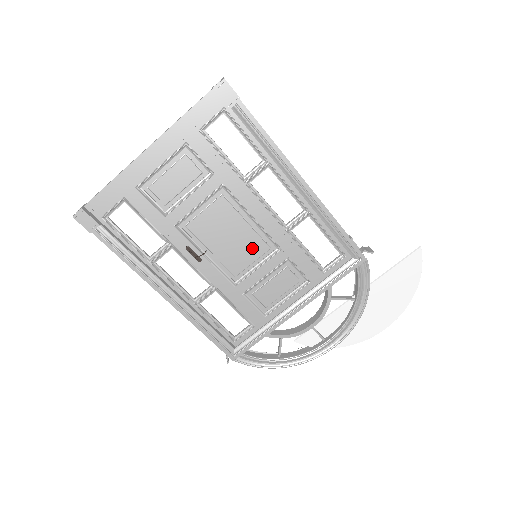
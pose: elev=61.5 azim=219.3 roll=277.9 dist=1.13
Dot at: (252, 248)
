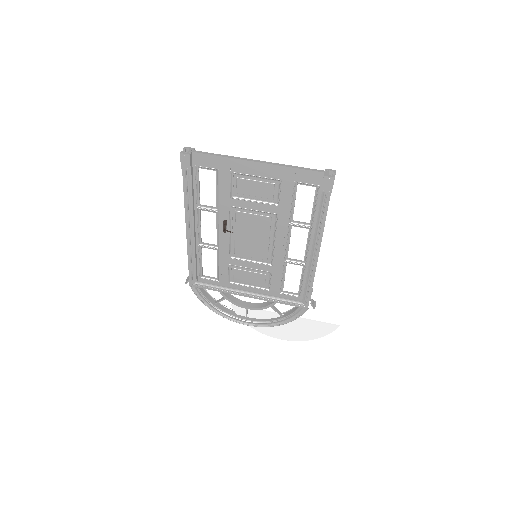
Dot at: (258, 251)
